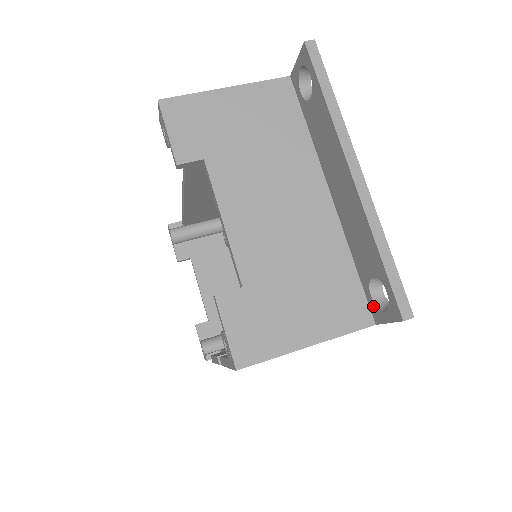
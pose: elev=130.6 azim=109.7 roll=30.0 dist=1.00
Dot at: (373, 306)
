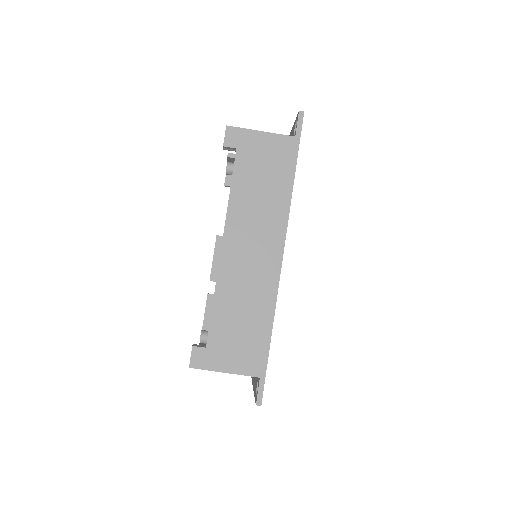
Dot at: occluded
